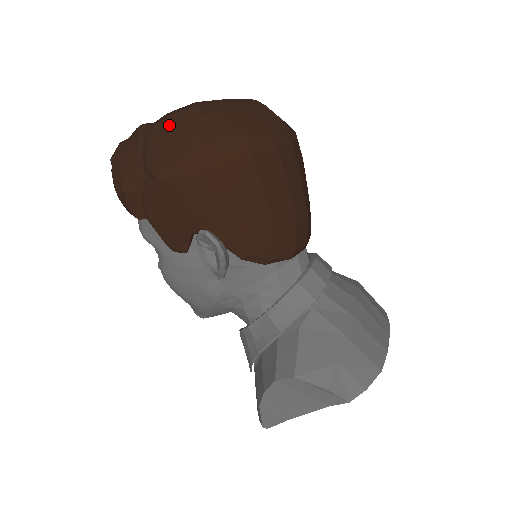
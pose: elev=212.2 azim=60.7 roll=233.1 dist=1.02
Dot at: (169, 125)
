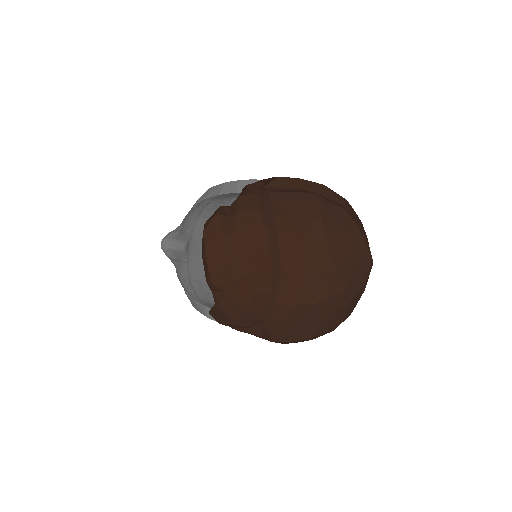
Dot at: (308, 313)
